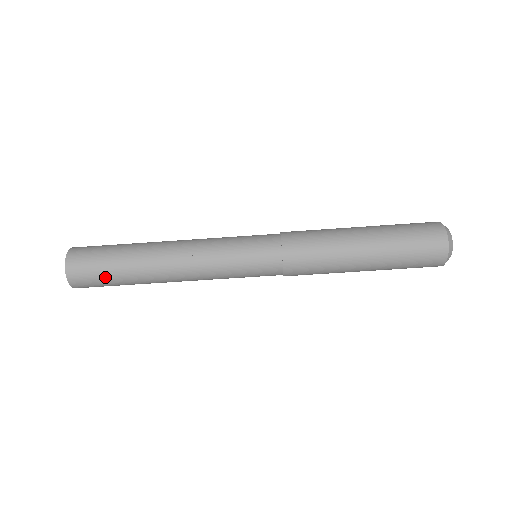
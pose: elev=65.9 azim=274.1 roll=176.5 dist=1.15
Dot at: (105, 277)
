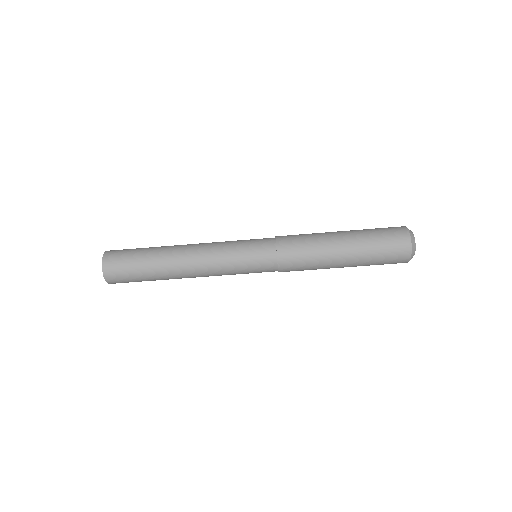
Dot at: (132, 261)
